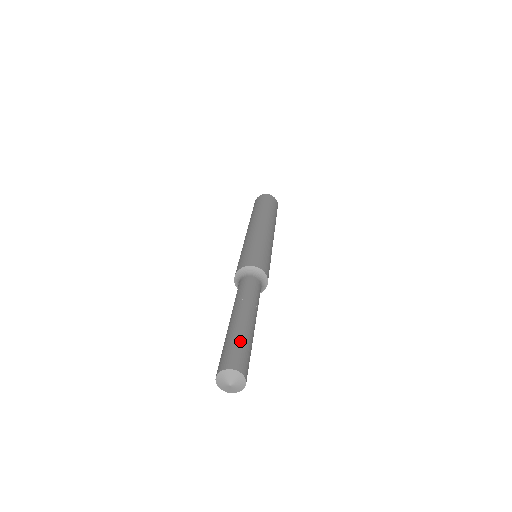
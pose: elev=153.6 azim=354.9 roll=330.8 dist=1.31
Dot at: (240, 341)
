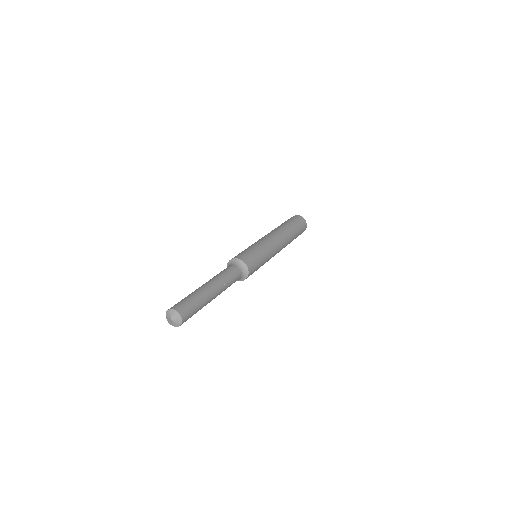
Dot at: (194, 299)
